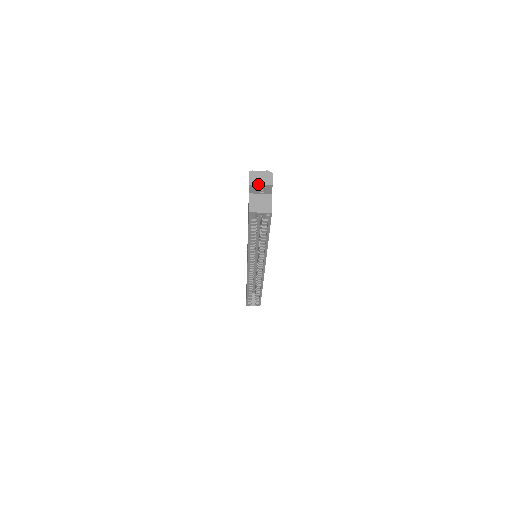
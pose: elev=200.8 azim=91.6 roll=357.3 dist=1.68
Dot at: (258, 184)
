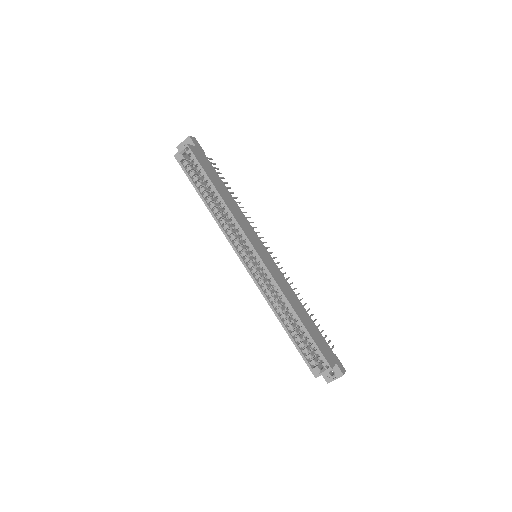
Dot at: (181, 143)
